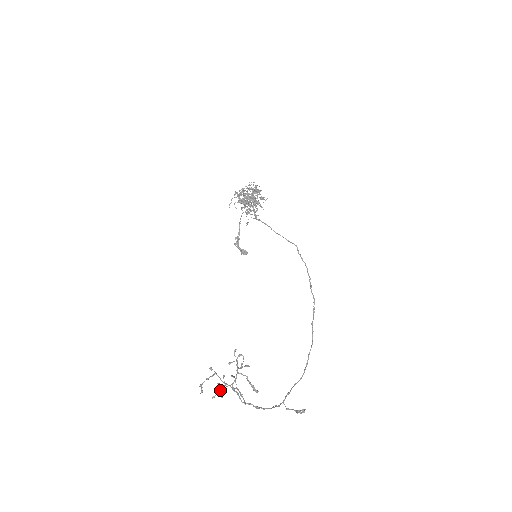
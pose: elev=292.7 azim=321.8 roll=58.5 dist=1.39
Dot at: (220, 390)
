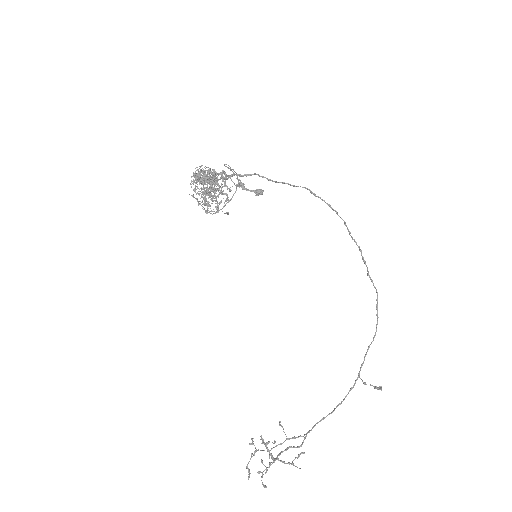
Dot at: occluded
